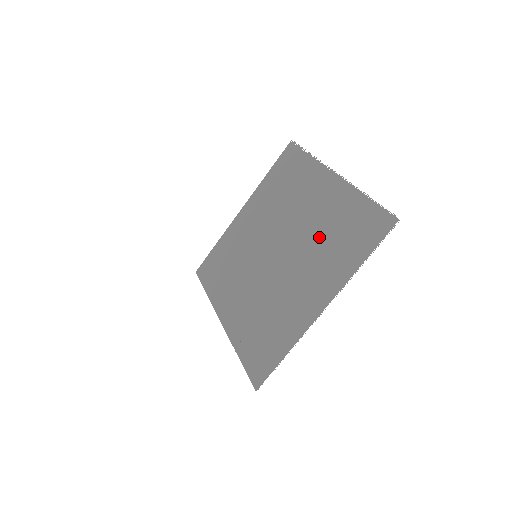
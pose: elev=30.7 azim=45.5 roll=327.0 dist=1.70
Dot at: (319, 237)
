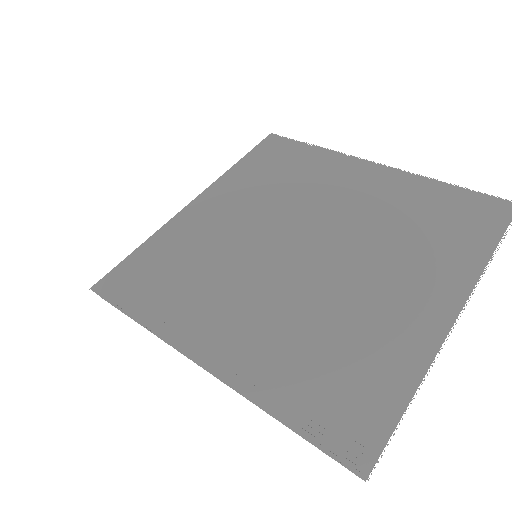
Dot at: occluded
